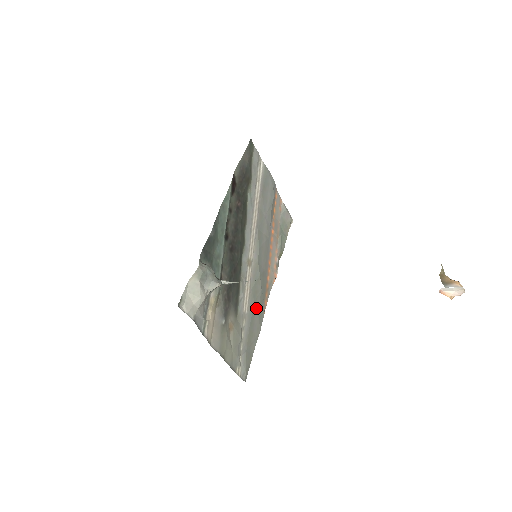
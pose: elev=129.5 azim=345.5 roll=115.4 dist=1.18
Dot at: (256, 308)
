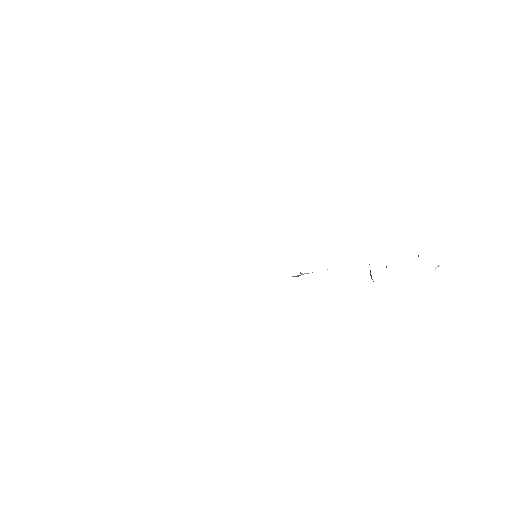
Dot at: occluded
